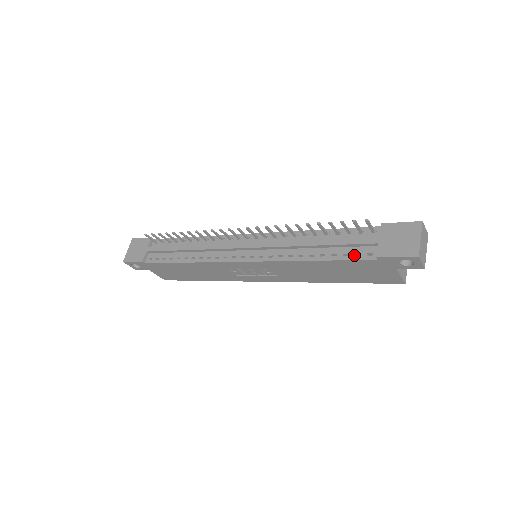
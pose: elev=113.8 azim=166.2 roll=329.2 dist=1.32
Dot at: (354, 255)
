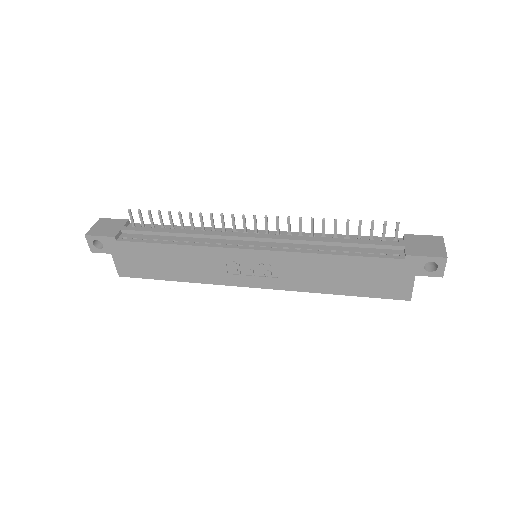
Dot at: (380, 254)
